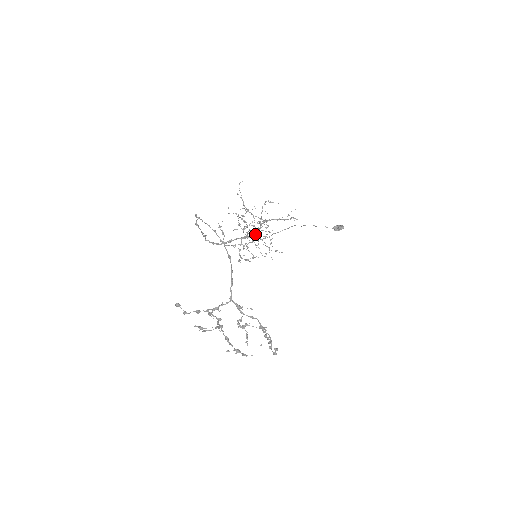
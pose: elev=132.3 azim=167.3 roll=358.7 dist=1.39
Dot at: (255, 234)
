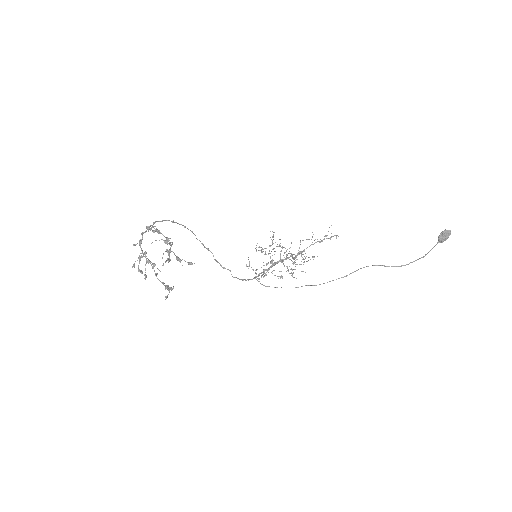
Dot at: (282, 259)
